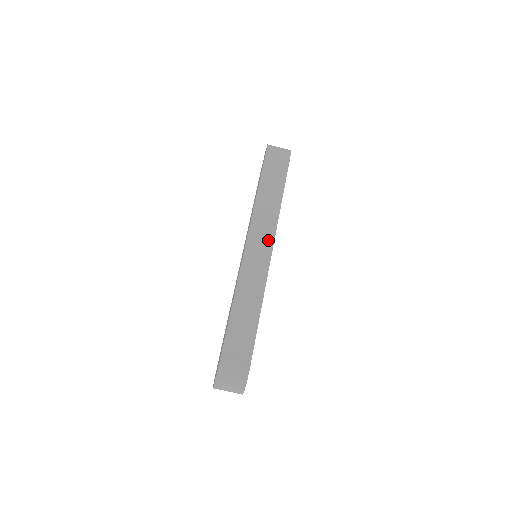
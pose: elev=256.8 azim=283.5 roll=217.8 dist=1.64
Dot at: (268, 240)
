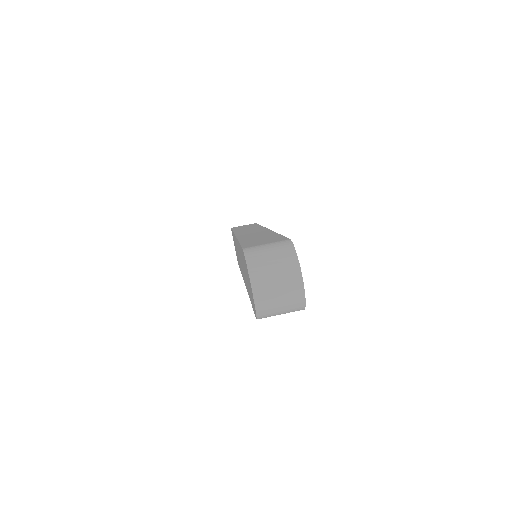
Dot at: (259, 229)
